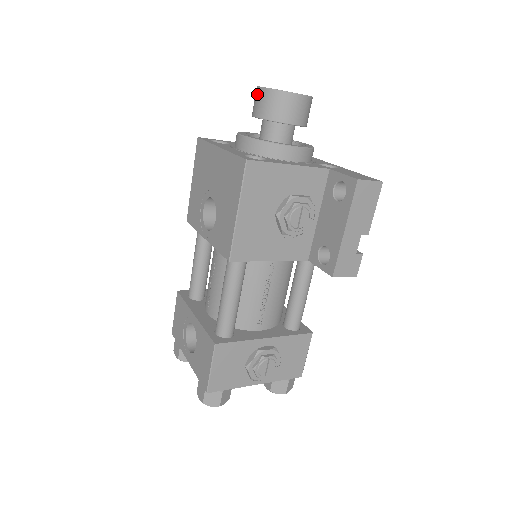
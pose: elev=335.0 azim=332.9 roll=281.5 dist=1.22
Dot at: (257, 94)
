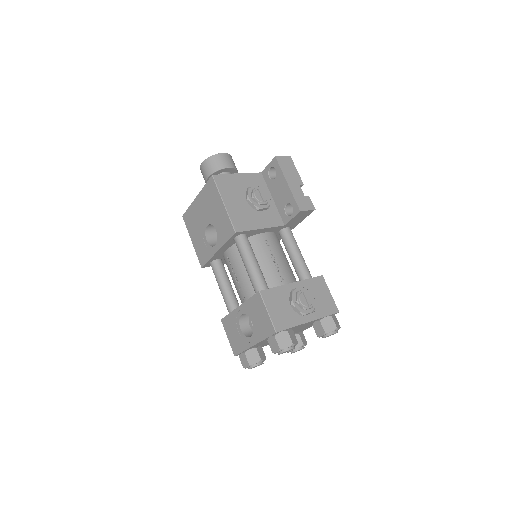
Dot at: (202, 168)
